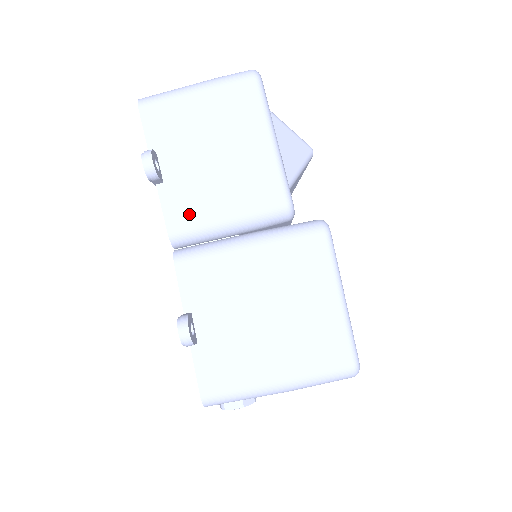
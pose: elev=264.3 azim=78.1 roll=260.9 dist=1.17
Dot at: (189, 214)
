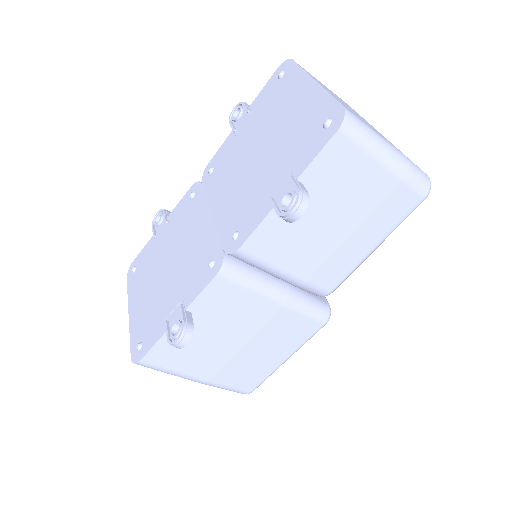
Dot at: (269, 250)
